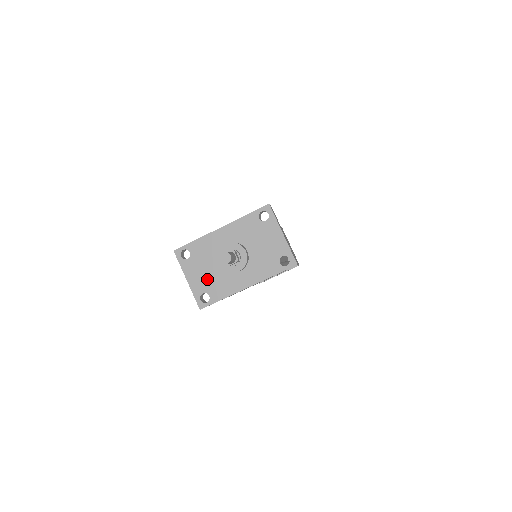
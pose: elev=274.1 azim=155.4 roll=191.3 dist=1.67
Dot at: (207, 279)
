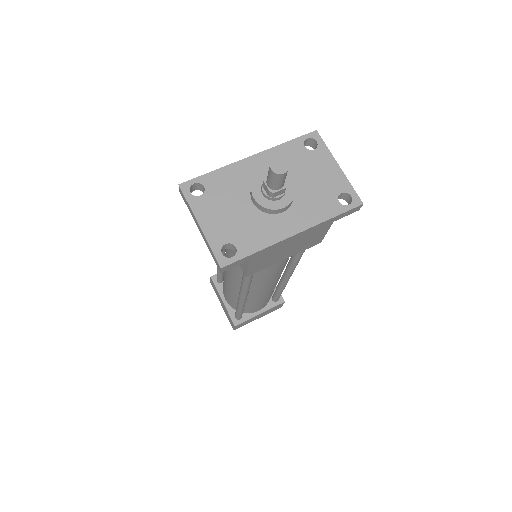
Dot at: (232, 223)
